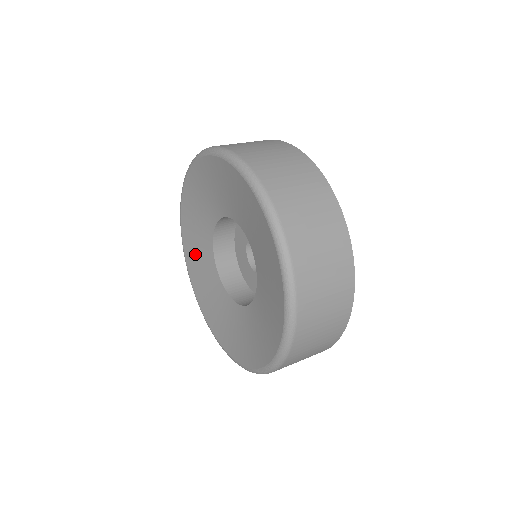
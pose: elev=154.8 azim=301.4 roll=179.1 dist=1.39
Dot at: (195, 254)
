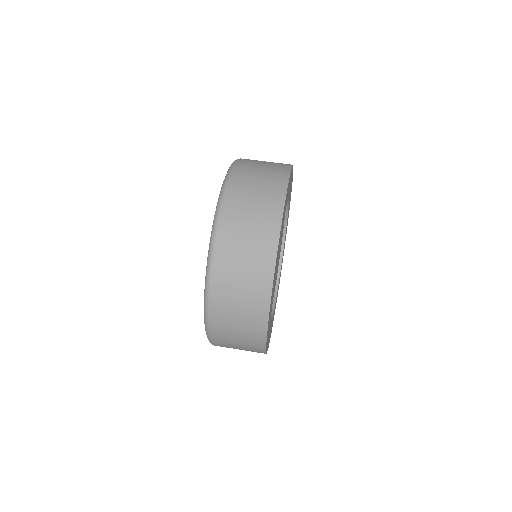
Dot at: occluded
